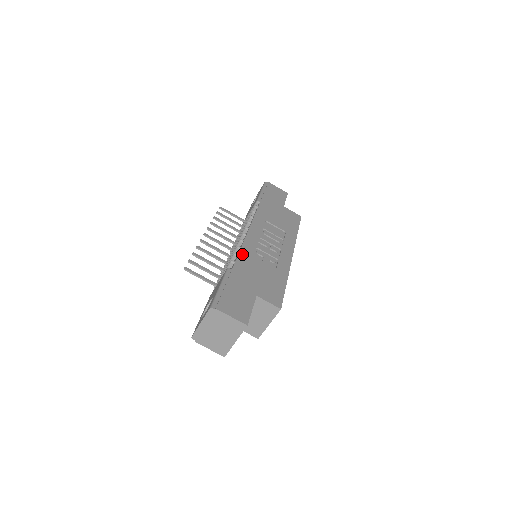
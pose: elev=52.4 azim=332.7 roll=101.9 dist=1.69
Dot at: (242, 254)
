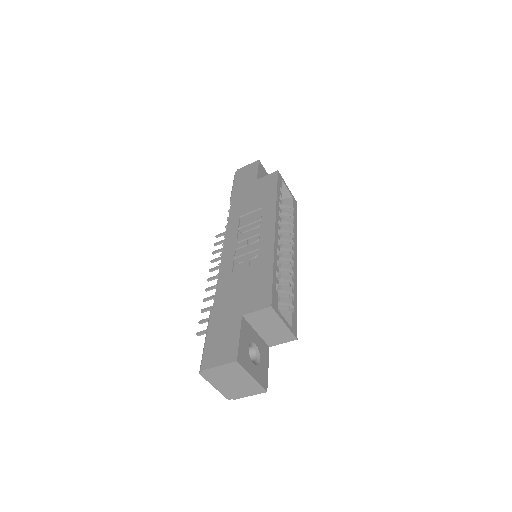
Dot at: (220, 281)
